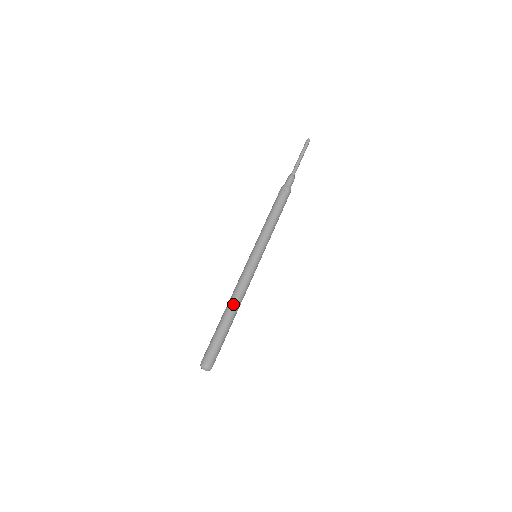
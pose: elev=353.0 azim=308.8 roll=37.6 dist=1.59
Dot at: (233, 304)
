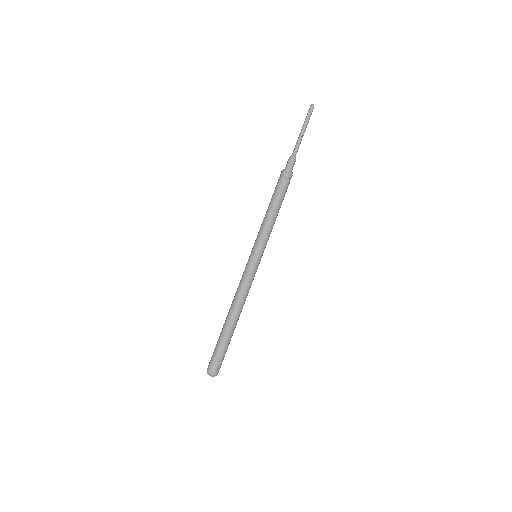
Dot at: (235, 312)
